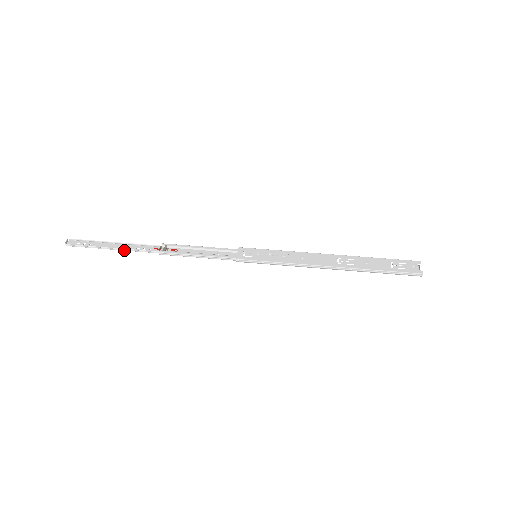
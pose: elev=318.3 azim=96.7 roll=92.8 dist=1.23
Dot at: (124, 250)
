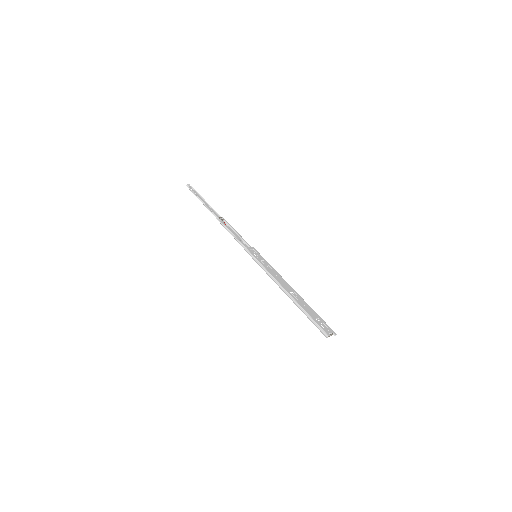
Dot at: (205, 205)
